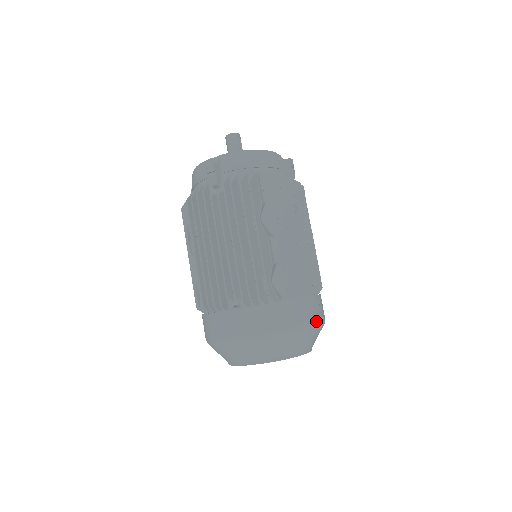
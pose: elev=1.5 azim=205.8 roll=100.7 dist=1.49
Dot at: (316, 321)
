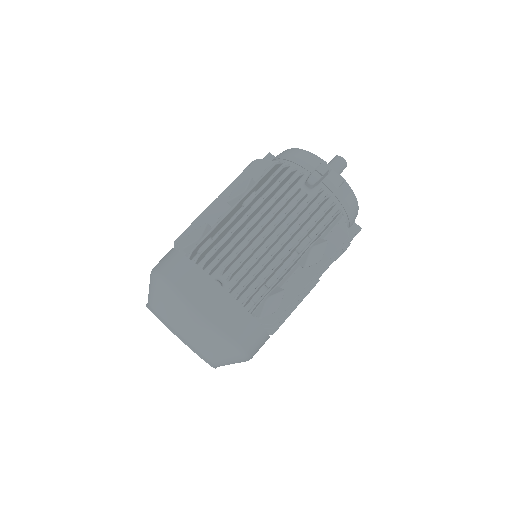
Dot at: (252, 356)
